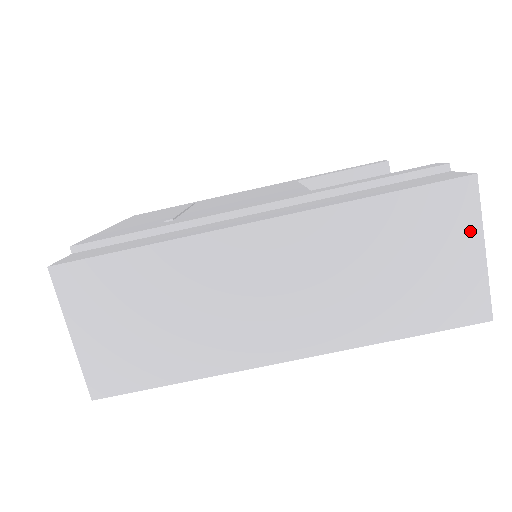
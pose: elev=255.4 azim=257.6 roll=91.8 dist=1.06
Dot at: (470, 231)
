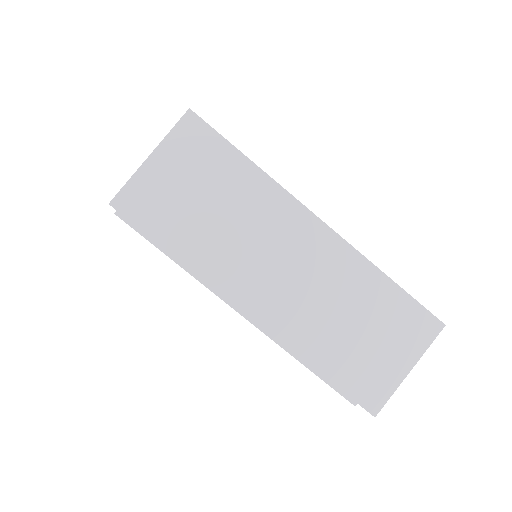
Dot at: (414, 352)
